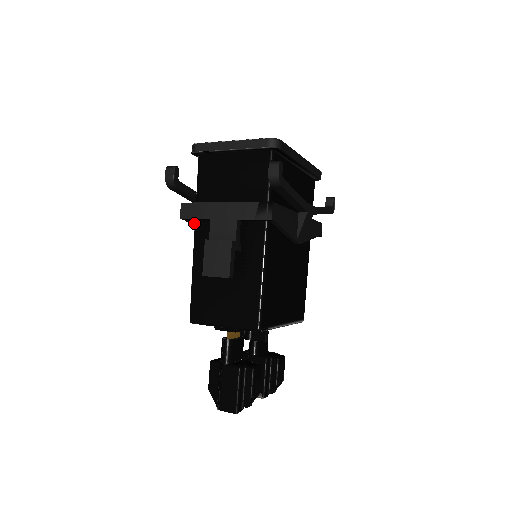
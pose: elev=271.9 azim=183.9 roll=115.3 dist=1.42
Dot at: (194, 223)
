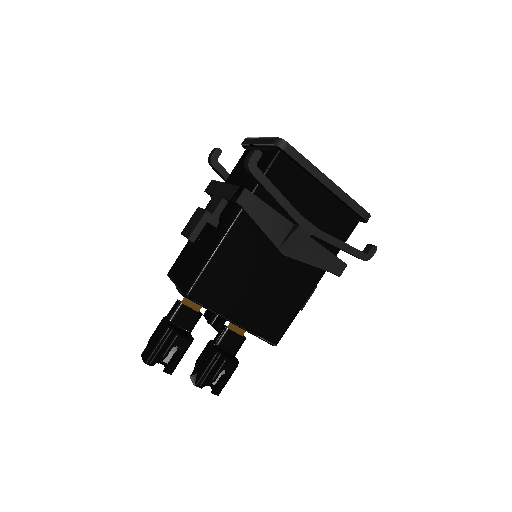
Dot at: occluded
